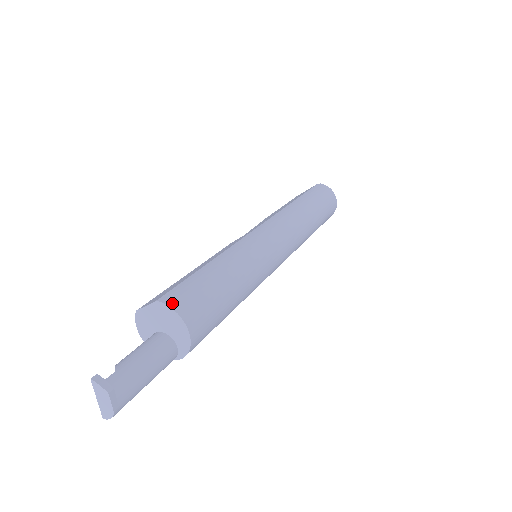
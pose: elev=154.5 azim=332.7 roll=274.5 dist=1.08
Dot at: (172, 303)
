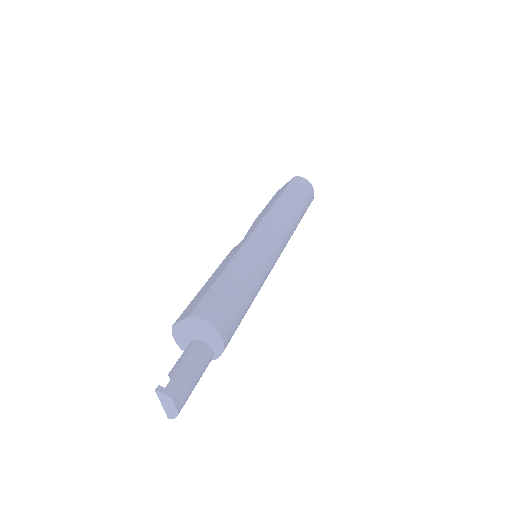
Dot at: (203, 315)
